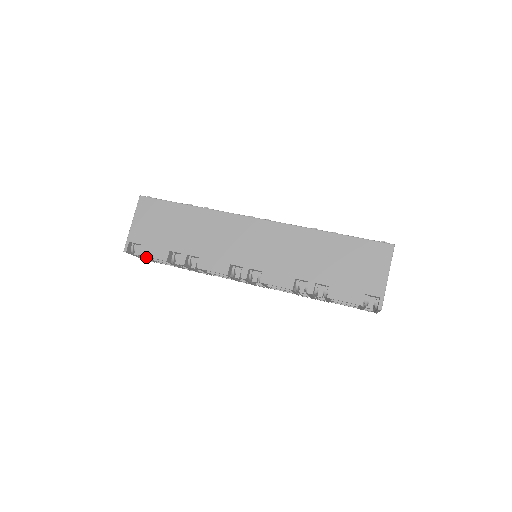
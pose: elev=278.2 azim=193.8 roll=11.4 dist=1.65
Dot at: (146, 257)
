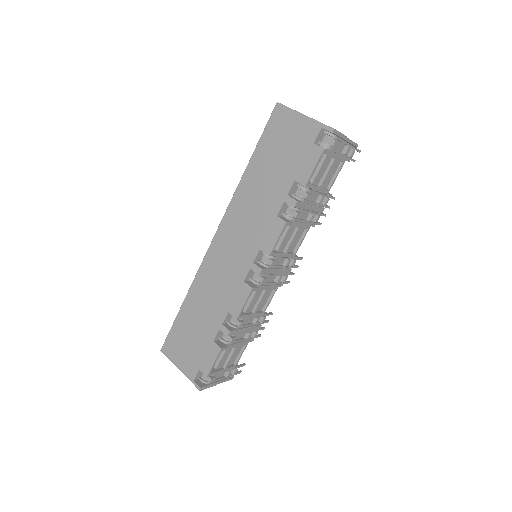
Dot at: (217, 371)
